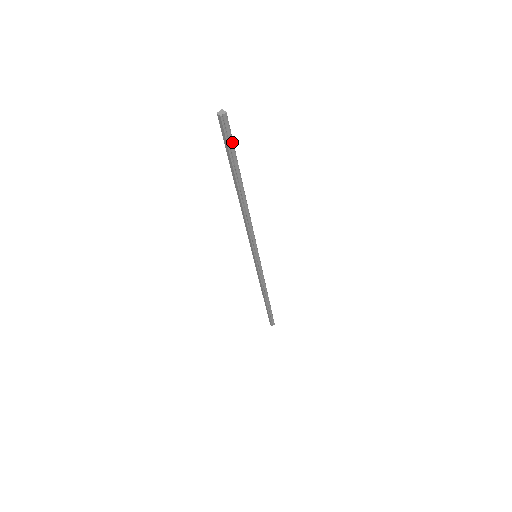
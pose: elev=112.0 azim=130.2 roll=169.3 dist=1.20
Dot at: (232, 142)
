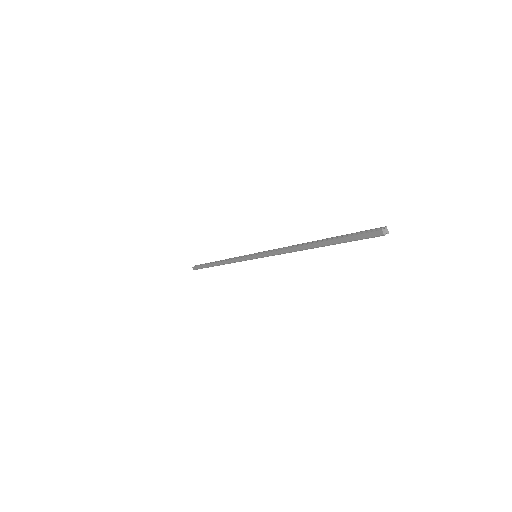
Dot at: (362, 238)
